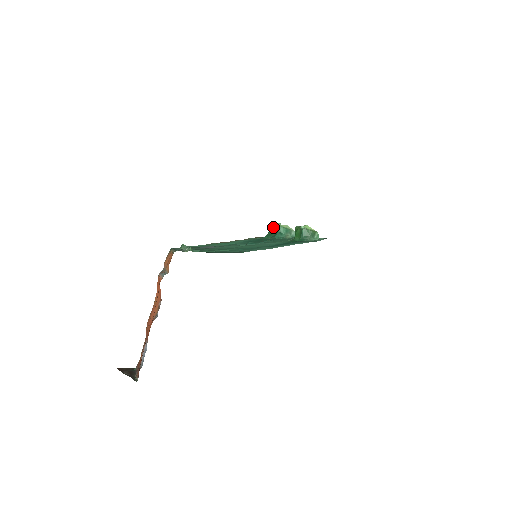
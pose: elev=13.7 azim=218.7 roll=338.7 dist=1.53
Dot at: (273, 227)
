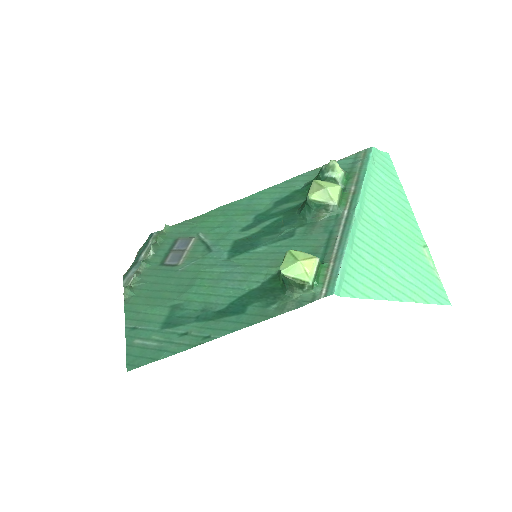
Dot at: (322, 169)
